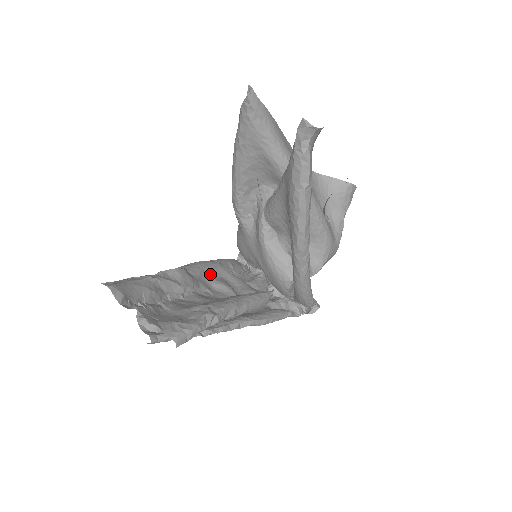
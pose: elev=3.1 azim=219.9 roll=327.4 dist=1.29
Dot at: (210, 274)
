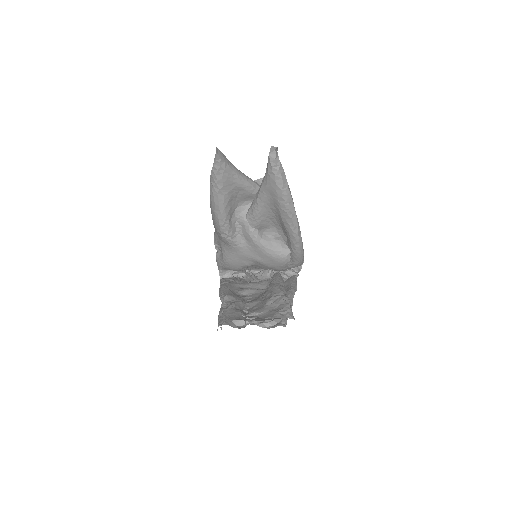
Dot at: (234, 290)
